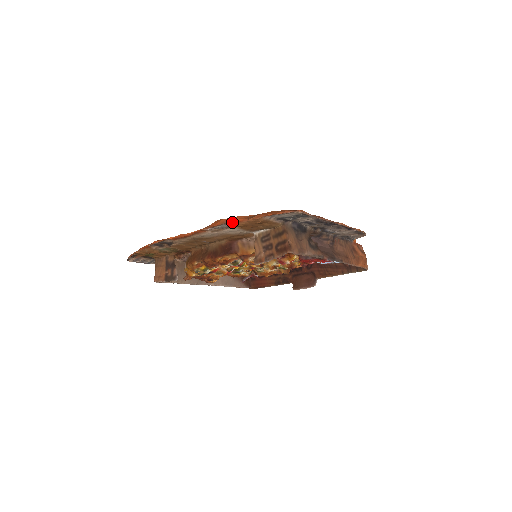
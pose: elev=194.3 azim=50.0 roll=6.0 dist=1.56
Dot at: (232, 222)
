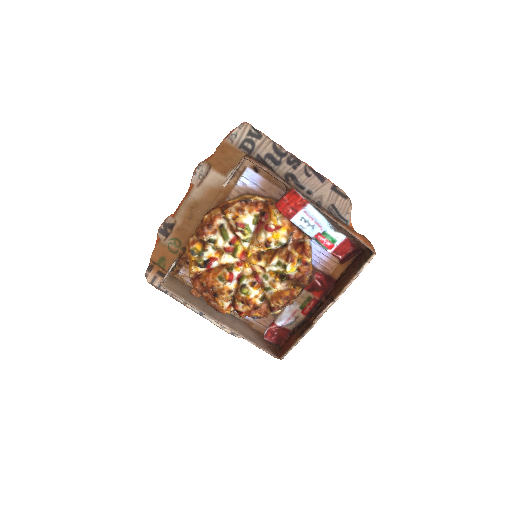
Dot at: (206, 160)
